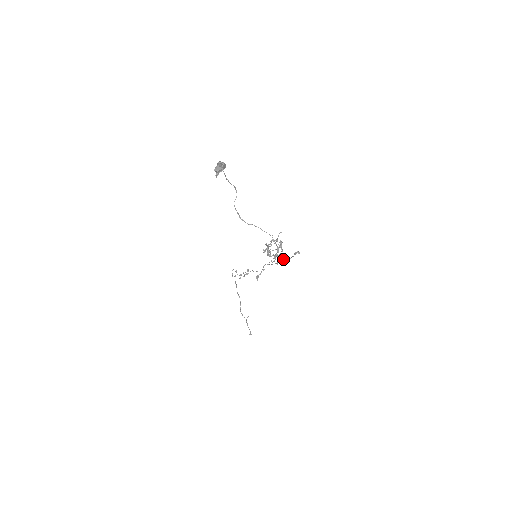
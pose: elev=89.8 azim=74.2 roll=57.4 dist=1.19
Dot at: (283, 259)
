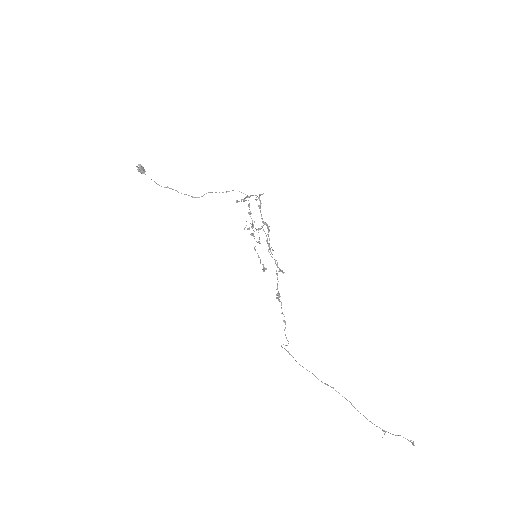
Dot at: (259, 205)
